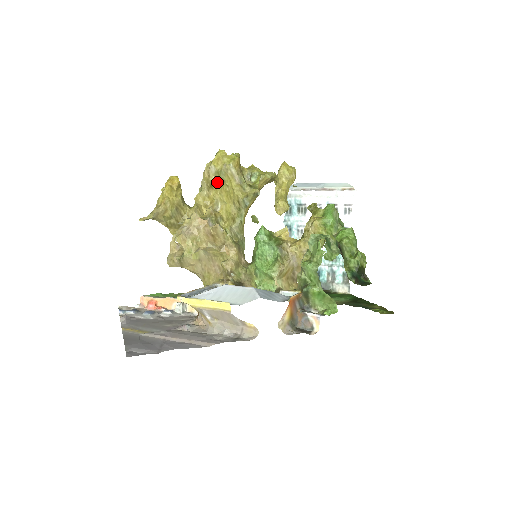
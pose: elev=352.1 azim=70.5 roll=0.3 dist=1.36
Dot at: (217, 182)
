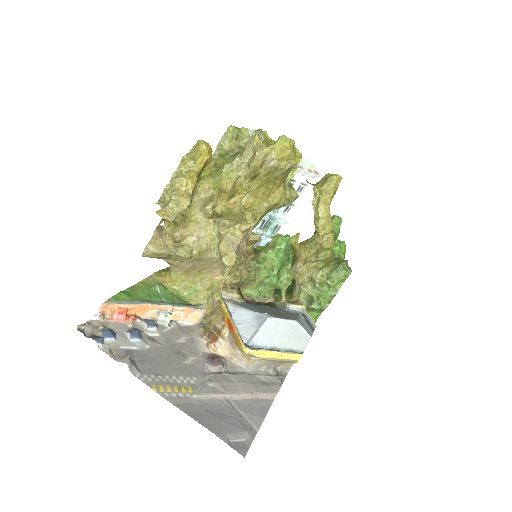
Dot at: (265, 176)
